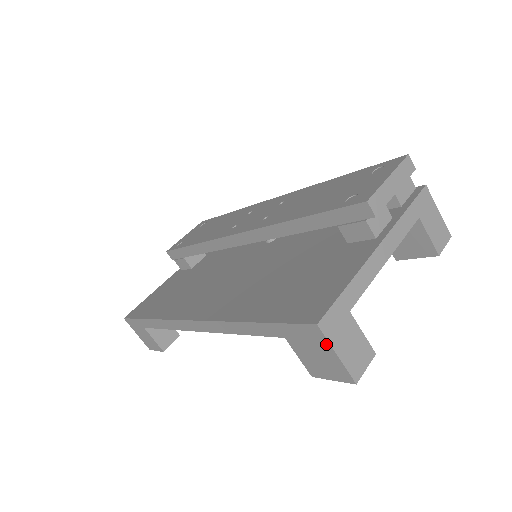
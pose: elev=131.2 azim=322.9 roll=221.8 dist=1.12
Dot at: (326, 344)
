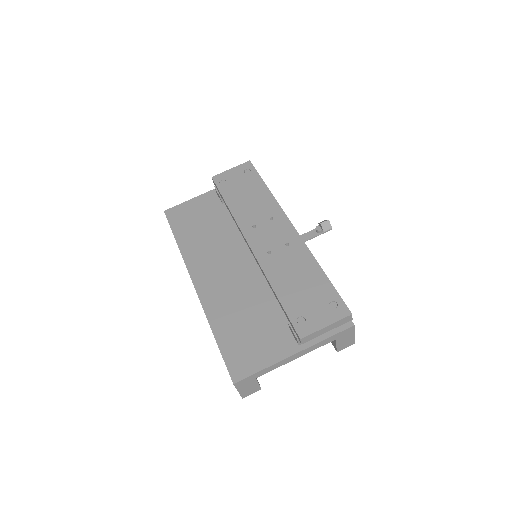
Dot at: (235, 387)
